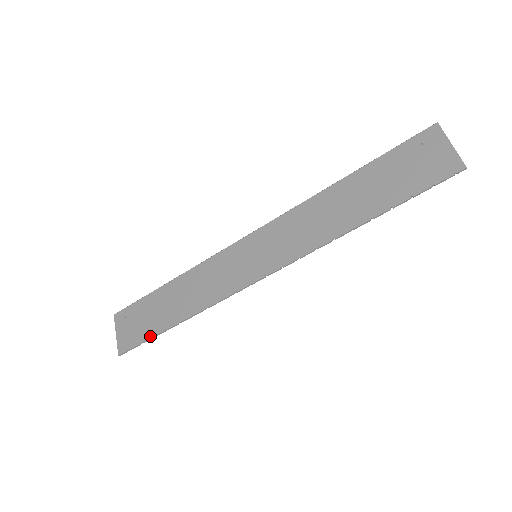
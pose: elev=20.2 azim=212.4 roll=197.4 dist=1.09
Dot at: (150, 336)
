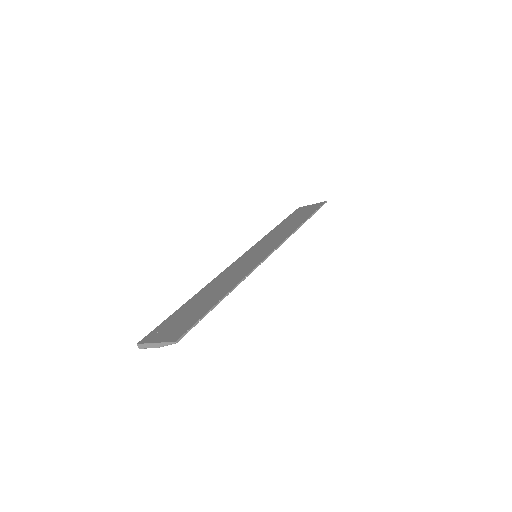
Dot at: (205, 312)
